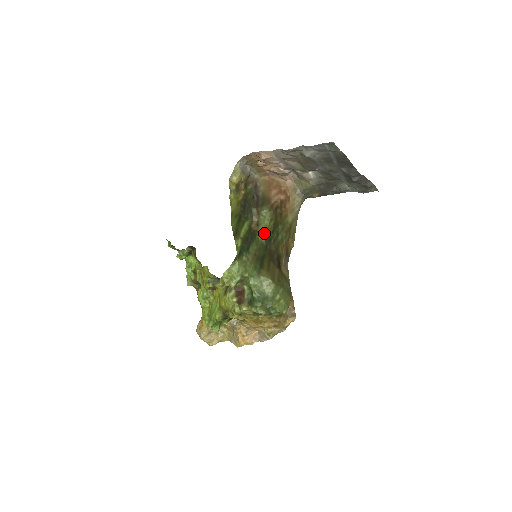
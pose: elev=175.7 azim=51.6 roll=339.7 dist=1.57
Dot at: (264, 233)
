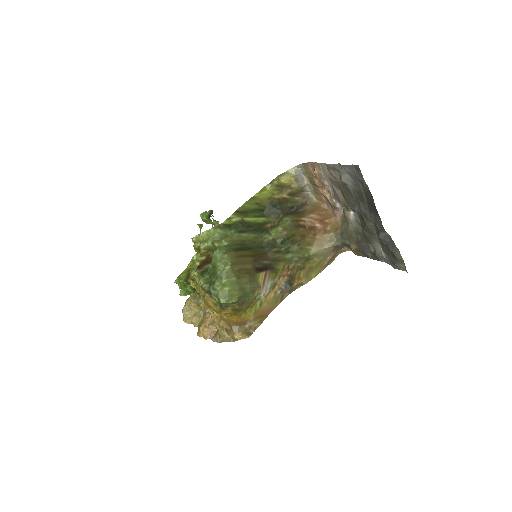
Dot at: (271, 236)
